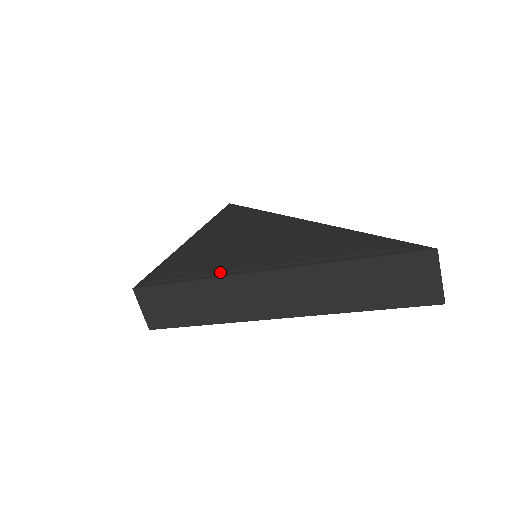
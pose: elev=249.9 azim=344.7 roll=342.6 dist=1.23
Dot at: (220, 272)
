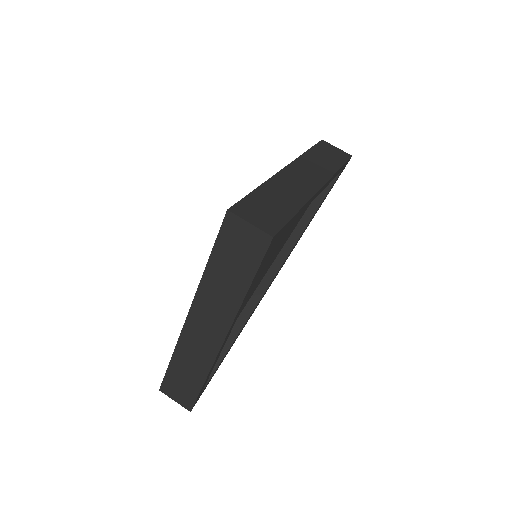
Dot at: occluded
